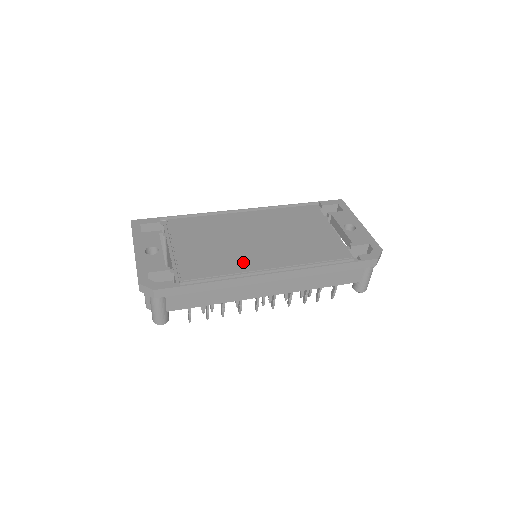
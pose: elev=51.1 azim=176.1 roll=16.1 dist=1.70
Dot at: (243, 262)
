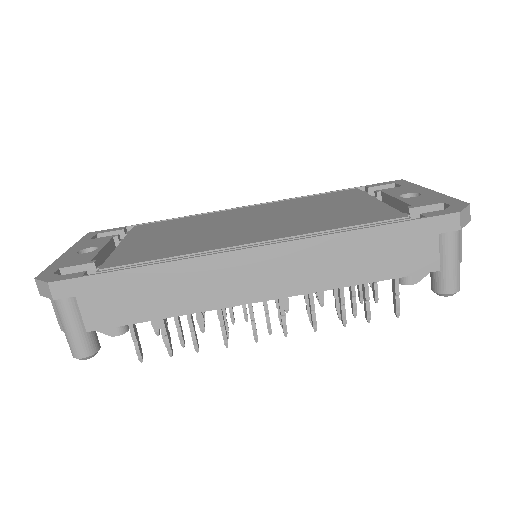
Dot at: (211, 243)
